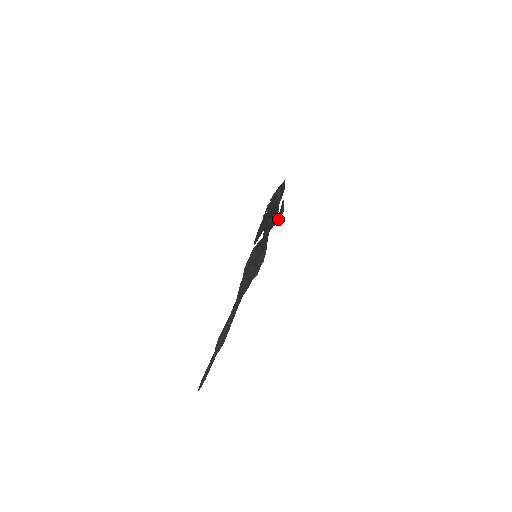
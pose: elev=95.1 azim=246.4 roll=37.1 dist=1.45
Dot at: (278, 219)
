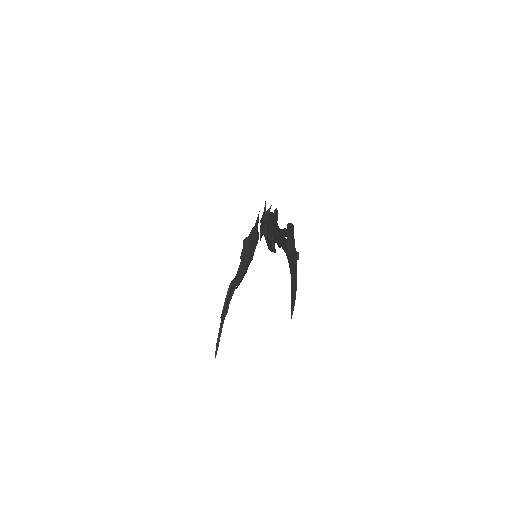
Dot at: occluded
